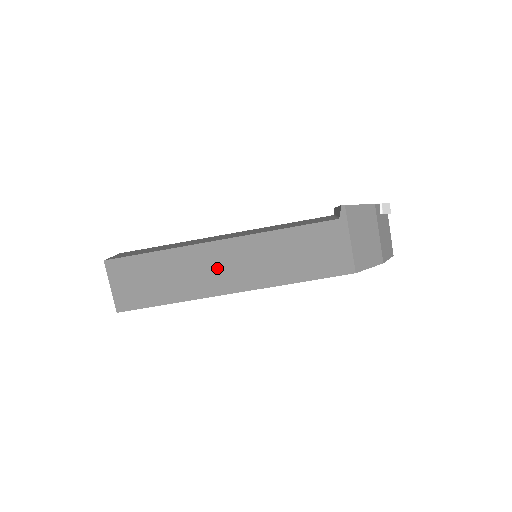
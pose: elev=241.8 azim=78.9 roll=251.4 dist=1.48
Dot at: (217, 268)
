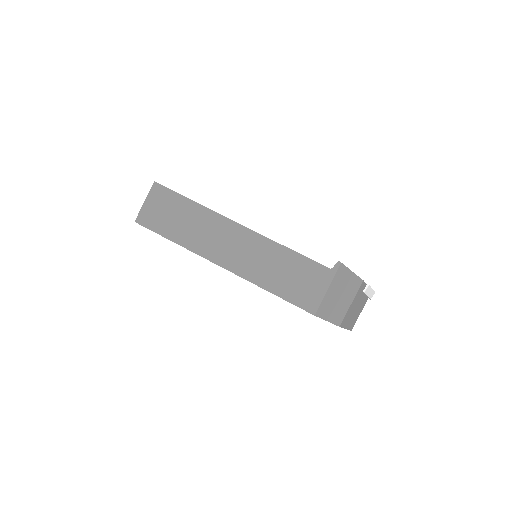
Dot at: (224, 241)
